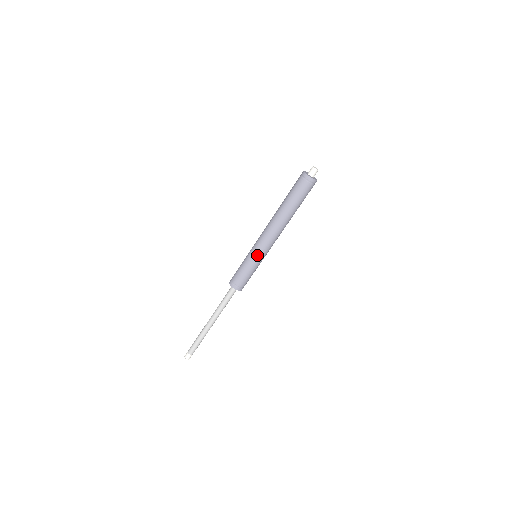
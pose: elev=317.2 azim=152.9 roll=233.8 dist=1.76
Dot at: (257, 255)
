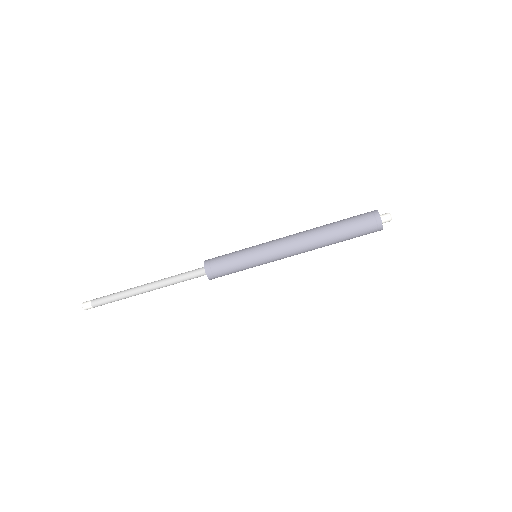
Dot at: (260, 253)
